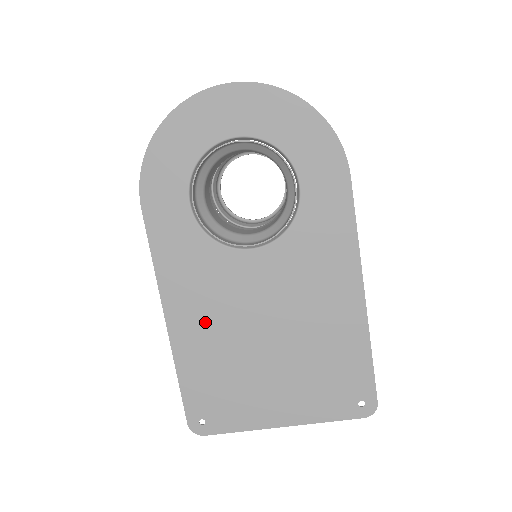
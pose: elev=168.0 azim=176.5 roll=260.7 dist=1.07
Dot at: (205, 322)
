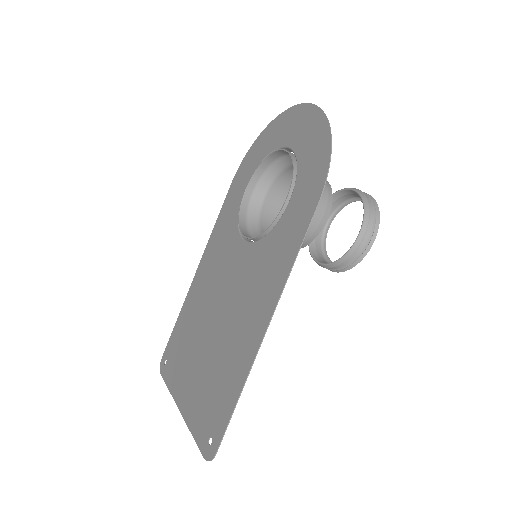
Dot at: (204, 285)
